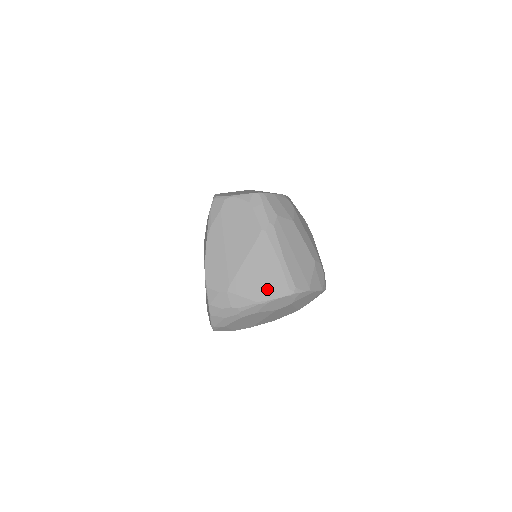
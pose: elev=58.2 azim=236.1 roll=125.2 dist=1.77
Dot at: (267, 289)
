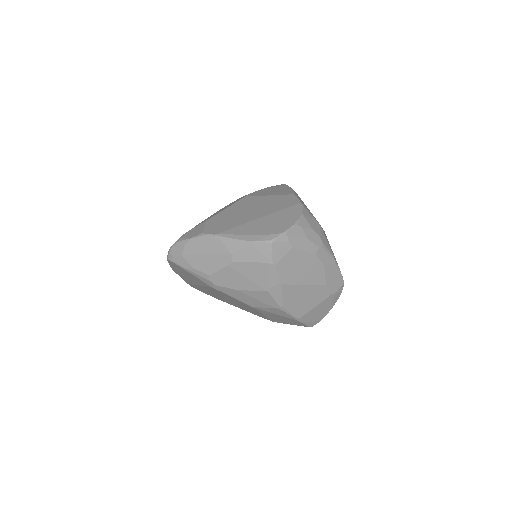
Dot at: occluded
